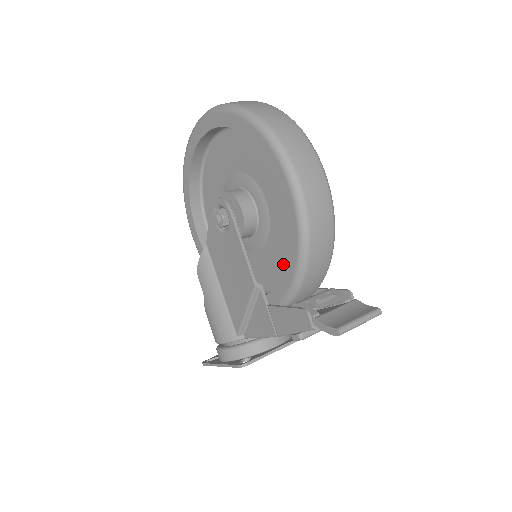
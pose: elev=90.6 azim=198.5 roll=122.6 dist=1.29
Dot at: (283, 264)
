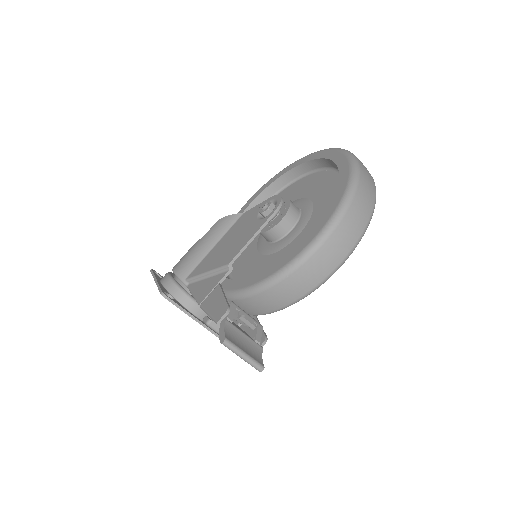
Dot at: occluded
